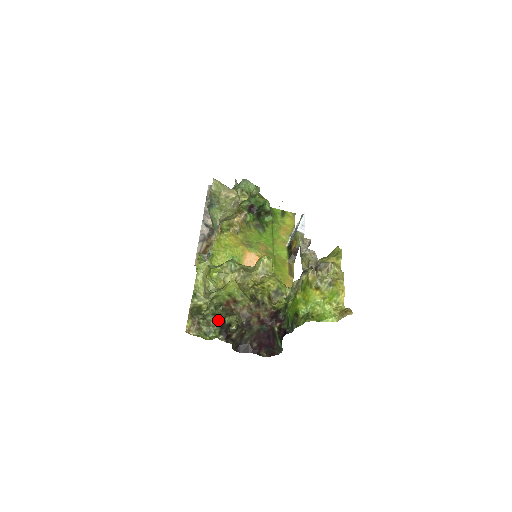
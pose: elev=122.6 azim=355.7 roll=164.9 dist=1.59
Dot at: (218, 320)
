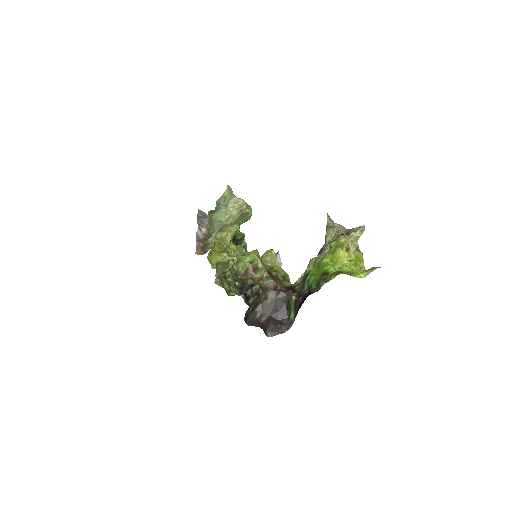
Dot at: (236, 284)
